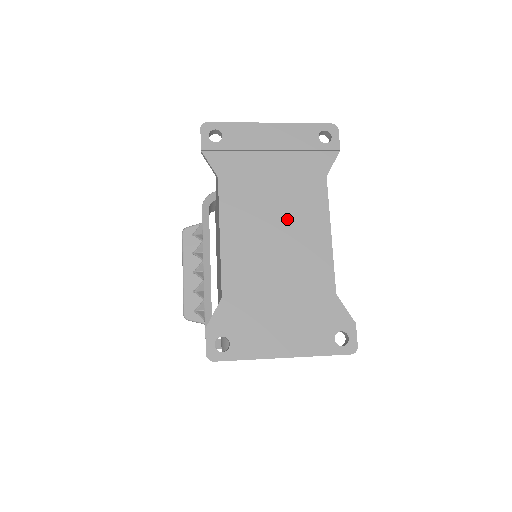
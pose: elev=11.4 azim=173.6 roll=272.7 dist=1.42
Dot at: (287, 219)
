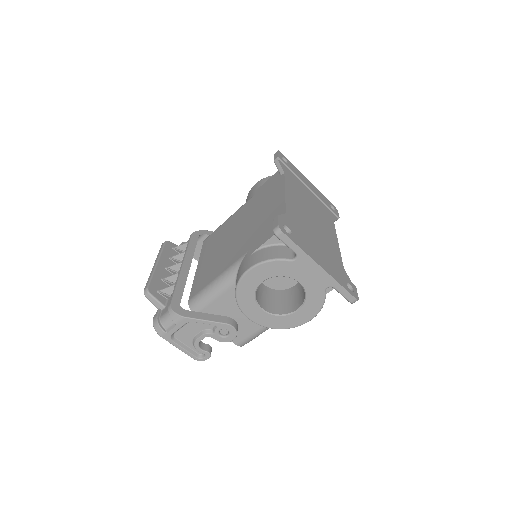
Dot at: (317, 217)
